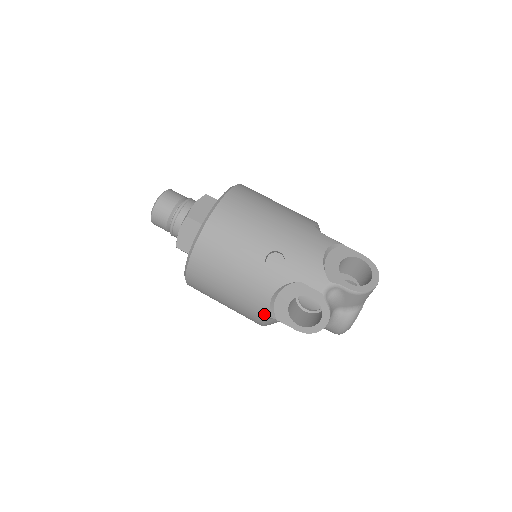
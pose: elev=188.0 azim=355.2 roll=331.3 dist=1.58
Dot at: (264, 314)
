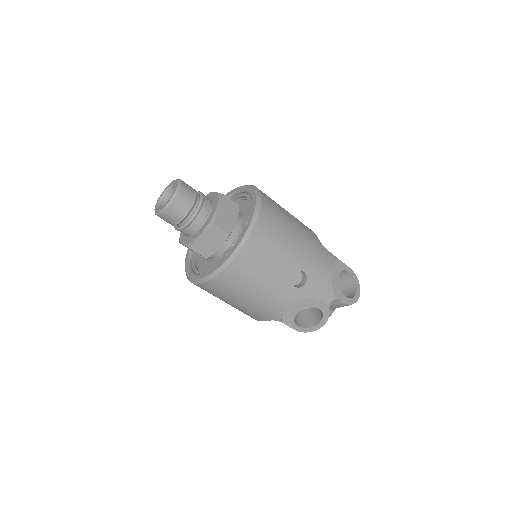
Dot at: (273, 318)
